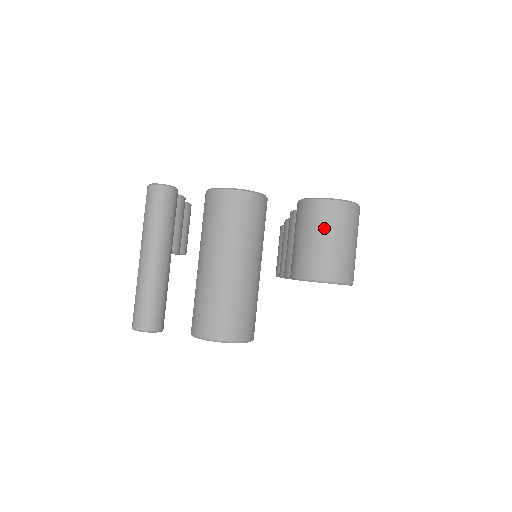
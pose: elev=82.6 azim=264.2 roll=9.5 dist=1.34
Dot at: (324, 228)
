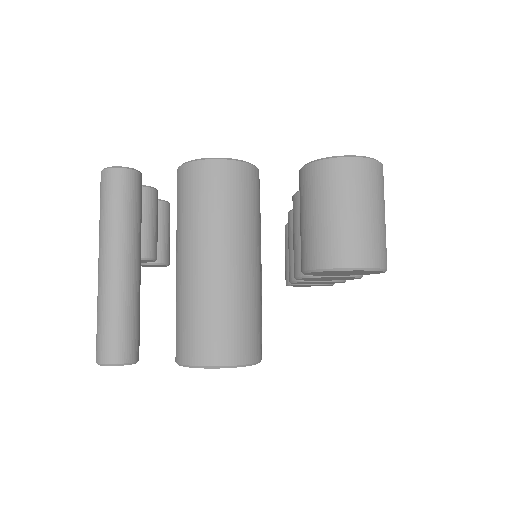
Dot at: (339, 196)
